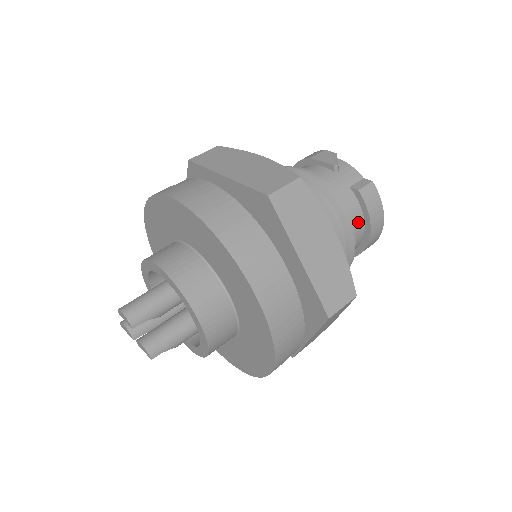
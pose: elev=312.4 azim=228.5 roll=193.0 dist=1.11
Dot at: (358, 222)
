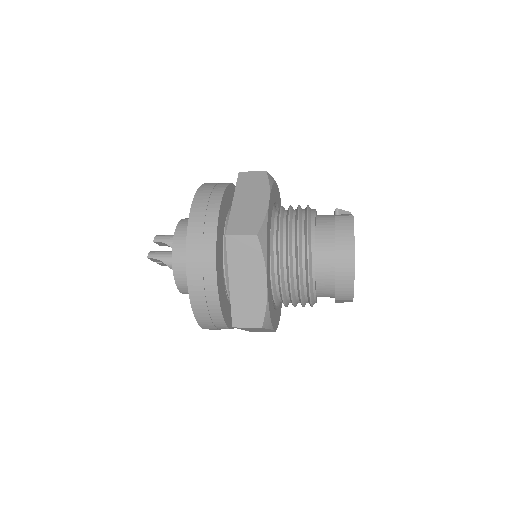
Dot at: (328, 239)
